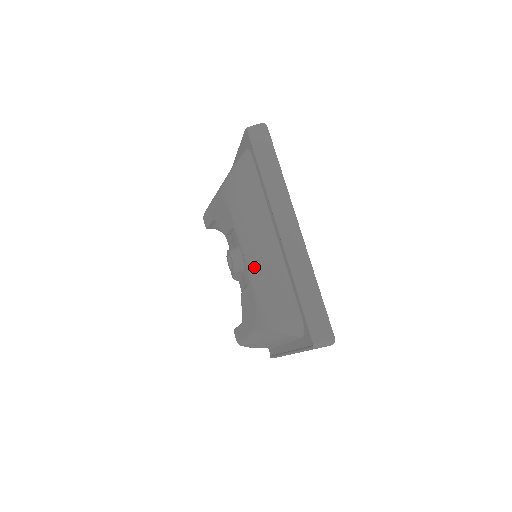
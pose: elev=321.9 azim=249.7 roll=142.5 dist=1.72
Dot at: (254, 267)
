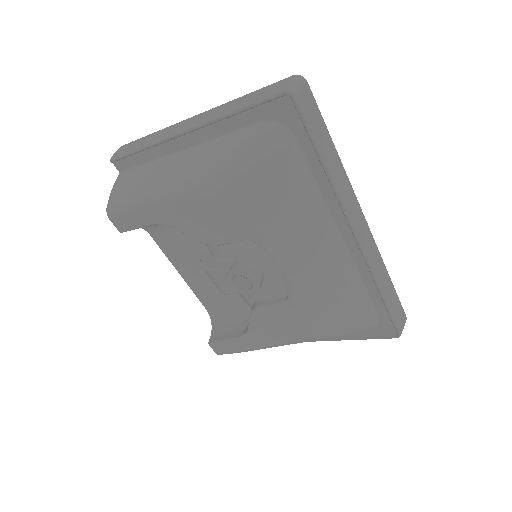
Dot at: (306, 283)
